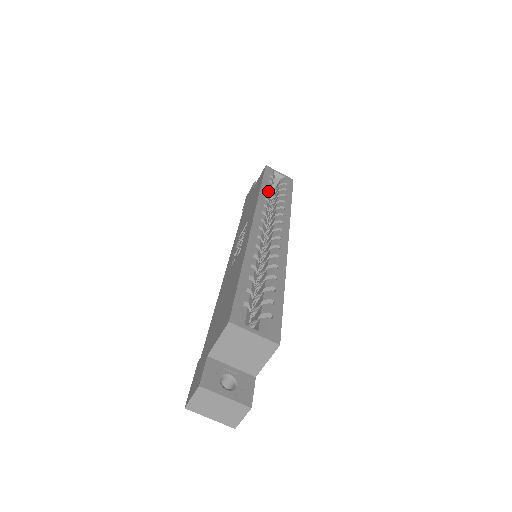
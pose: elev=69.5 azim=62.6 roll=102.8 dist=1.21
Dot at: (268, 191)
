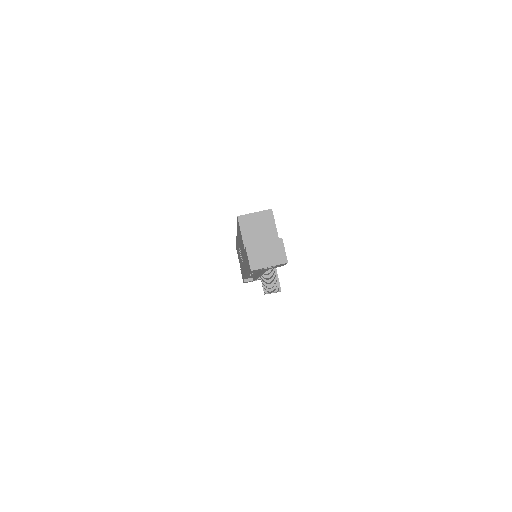
Dot at: occluded
